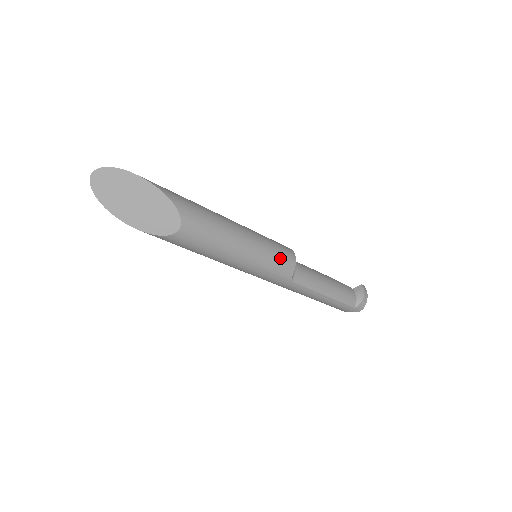
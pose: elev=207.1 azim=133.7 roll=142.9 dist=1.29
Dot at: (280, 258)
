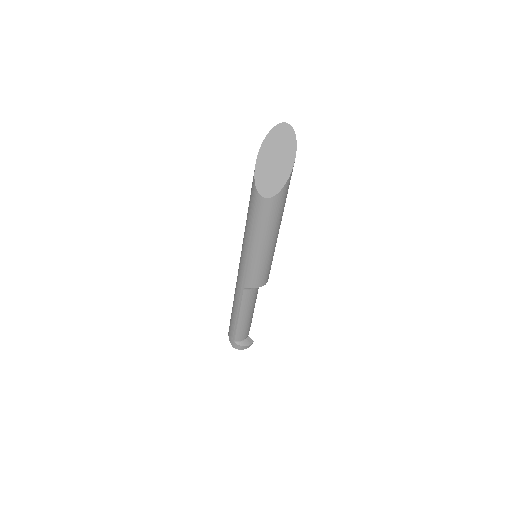
Dot at: (260, 275)
